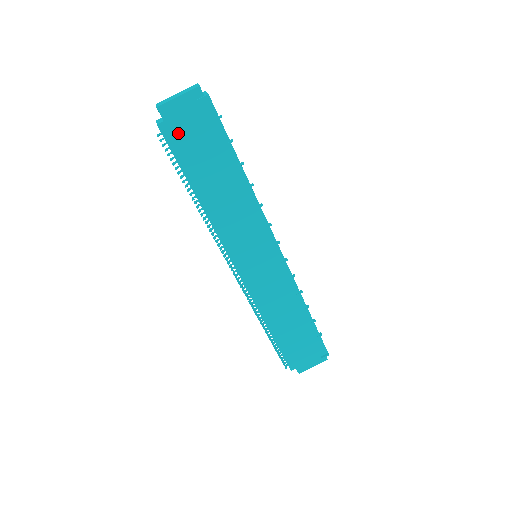
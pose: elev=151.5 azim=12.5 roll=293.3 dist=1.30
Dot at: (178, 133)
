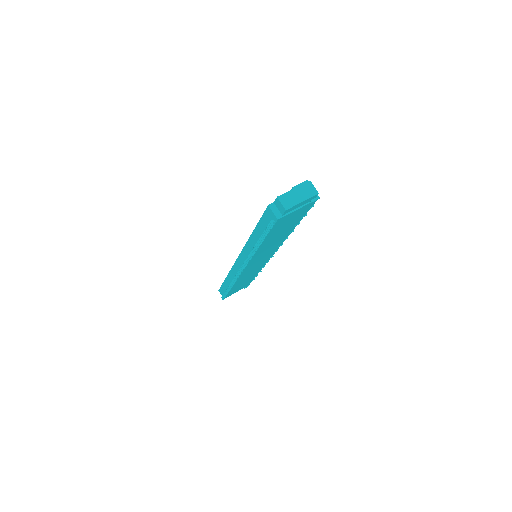
Dot at: (284, 220)
